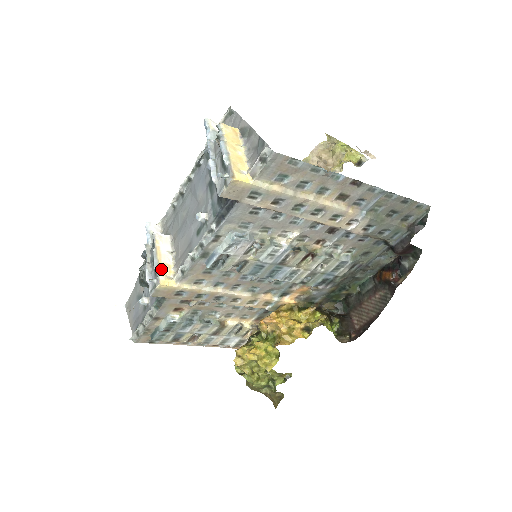
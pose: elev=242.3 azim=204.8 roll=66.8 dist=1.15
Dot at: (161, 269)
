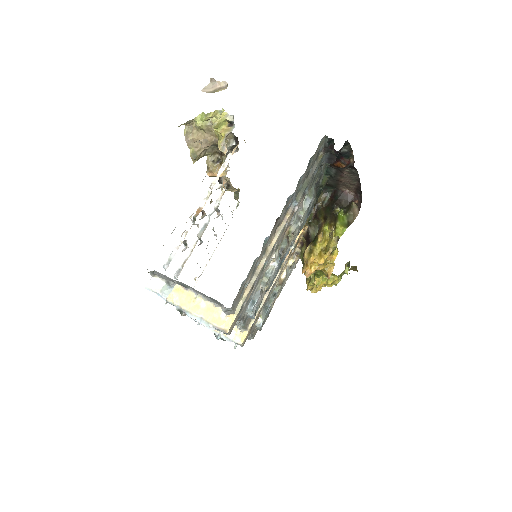
Dot at: (230, 336)
